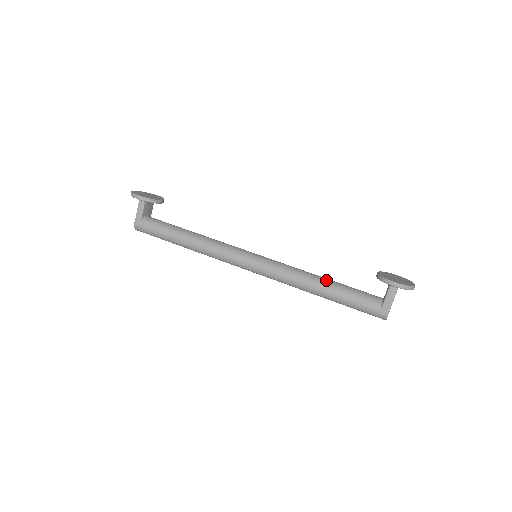
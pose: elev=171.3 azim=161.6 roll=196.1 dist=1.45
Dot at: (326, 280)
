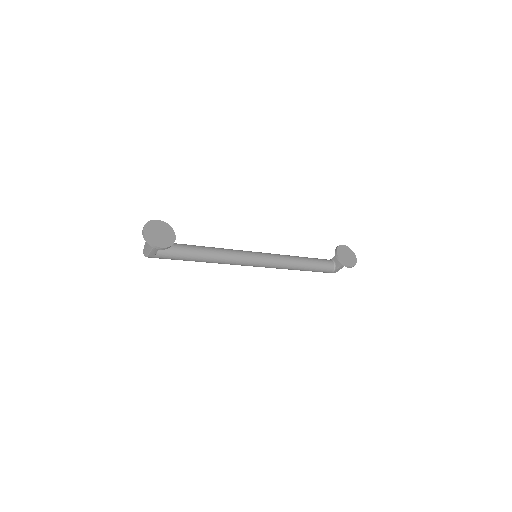
Dot at: (304, 263)
